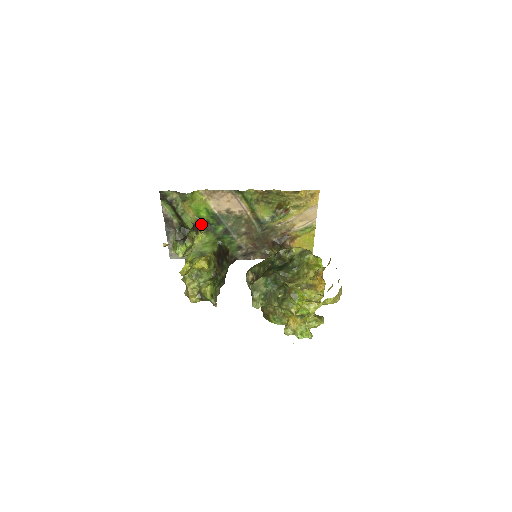
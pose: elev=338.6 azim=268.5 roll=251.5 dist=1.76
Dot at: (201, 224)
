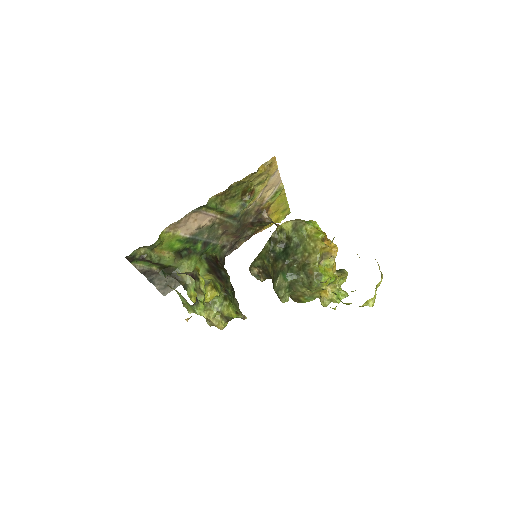
Dot at: (180, 255)
